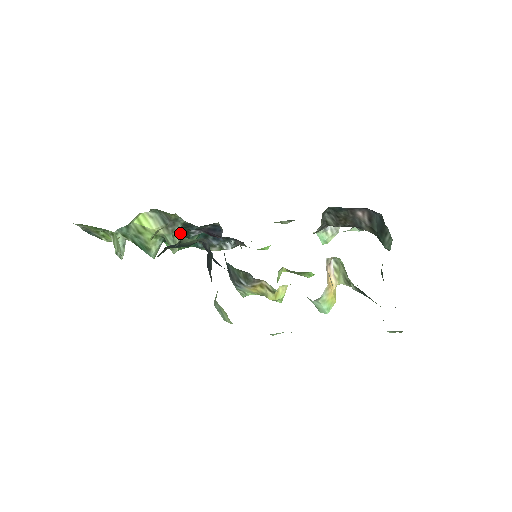
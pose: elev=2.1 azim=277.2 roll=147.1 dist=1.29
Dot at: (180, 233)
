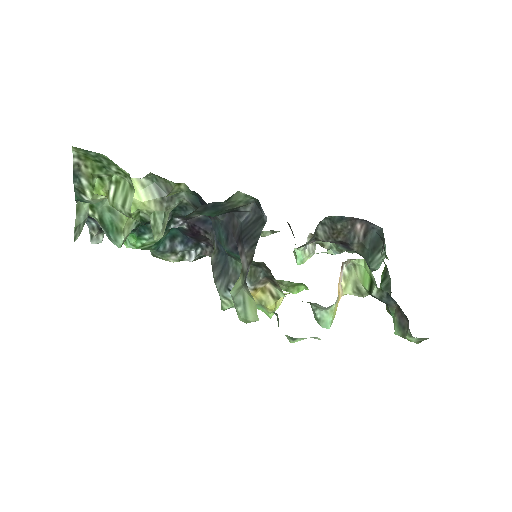
Dot at: (169, 216)
